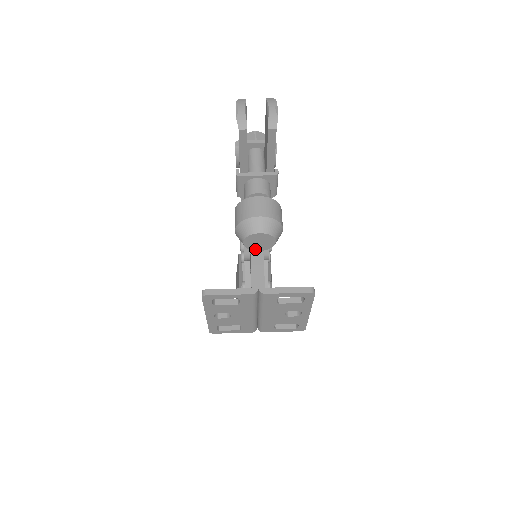
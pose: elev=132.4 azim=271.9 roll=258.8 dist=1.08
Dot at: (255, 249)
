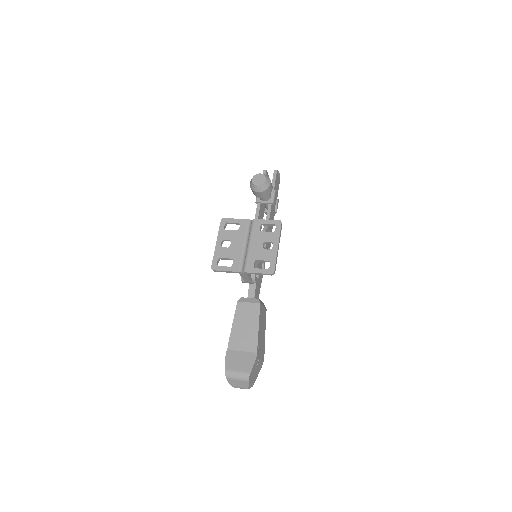
Dot at: (256, 184)
